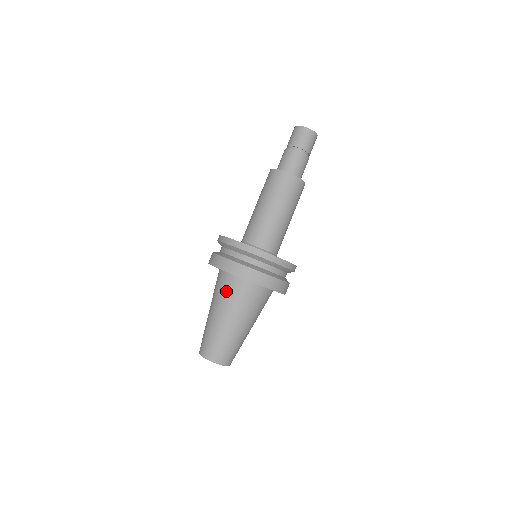
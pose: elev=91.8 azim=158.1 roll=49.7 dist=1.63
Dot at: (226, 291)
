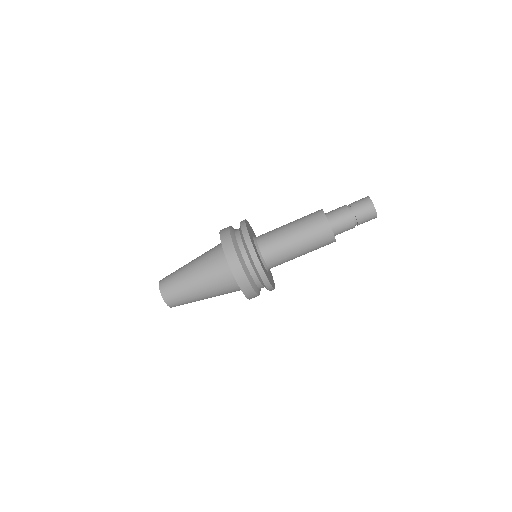
Dot at: (215, 267)
